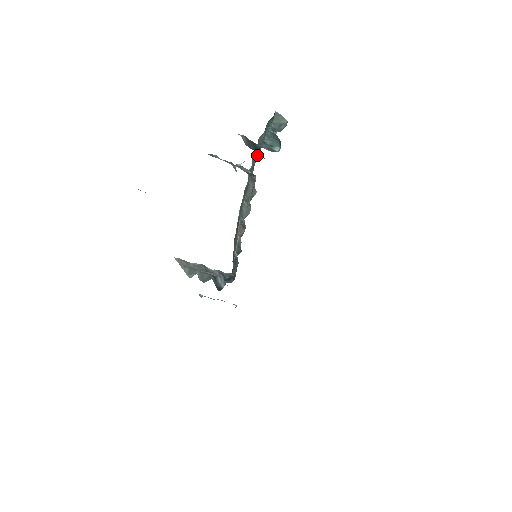
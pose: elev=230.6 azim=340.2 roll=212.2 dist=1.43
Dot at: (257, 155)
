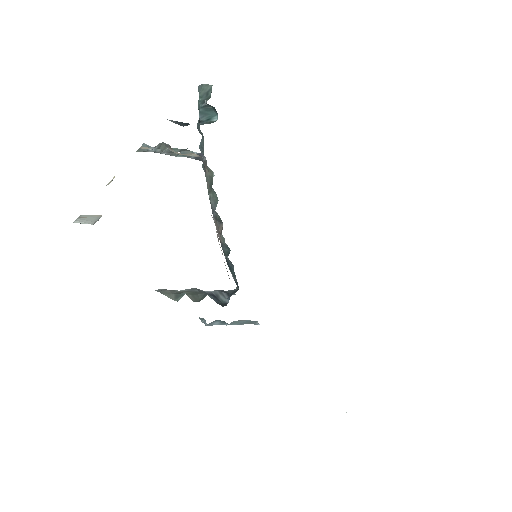
Dot at: (202, 142)
